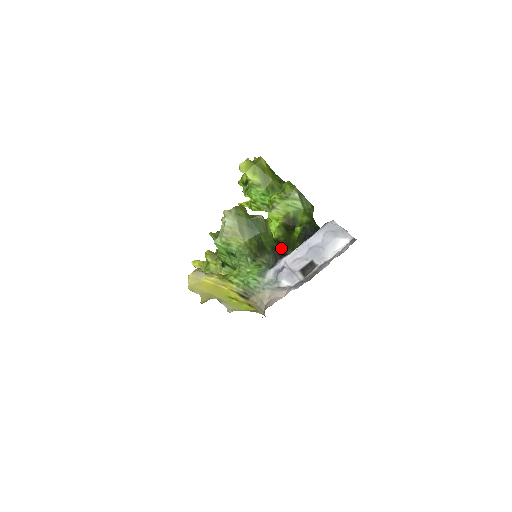
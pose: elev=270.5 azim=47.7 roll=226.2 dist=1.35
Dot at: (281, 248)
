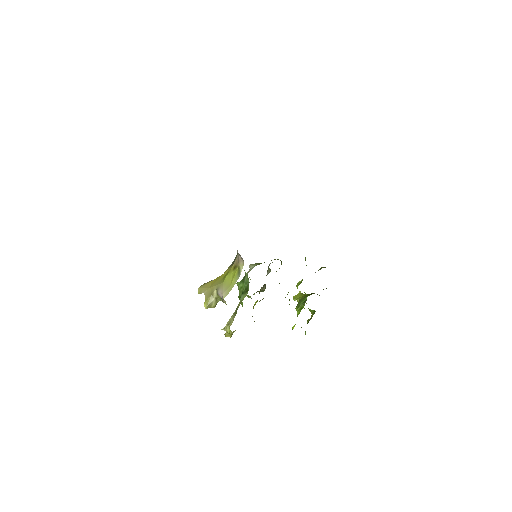
Dot at: occluded
